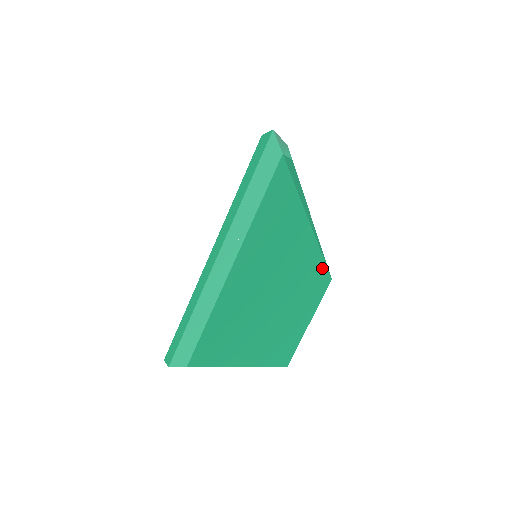
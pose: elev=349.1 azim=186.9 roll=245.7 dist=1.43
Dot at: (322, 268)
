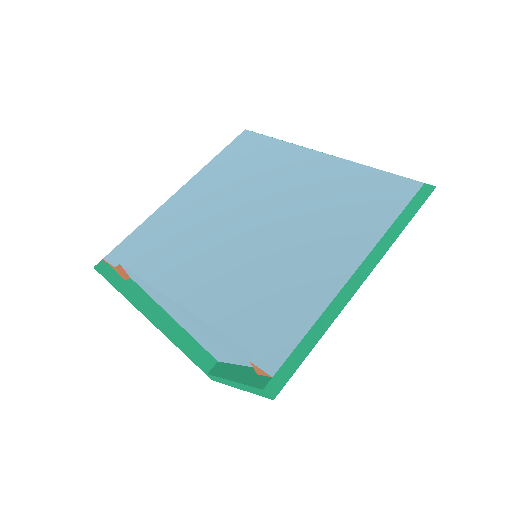
Dot at: occluded
